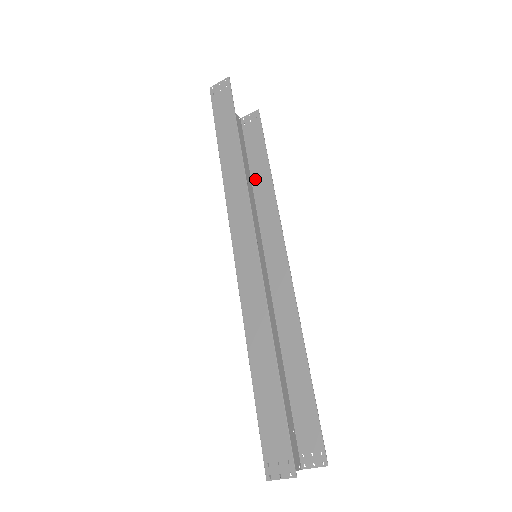
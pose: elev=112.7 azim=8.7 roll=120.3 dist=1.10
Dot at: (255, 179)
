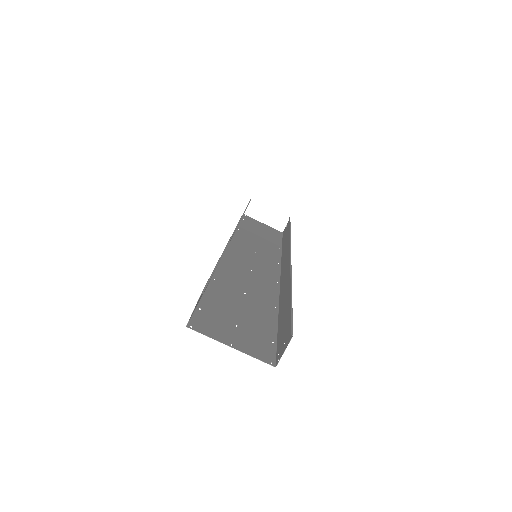
Dot at: (283, 245)
